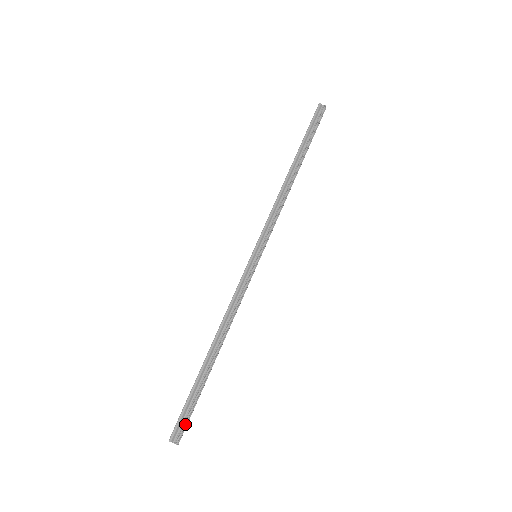
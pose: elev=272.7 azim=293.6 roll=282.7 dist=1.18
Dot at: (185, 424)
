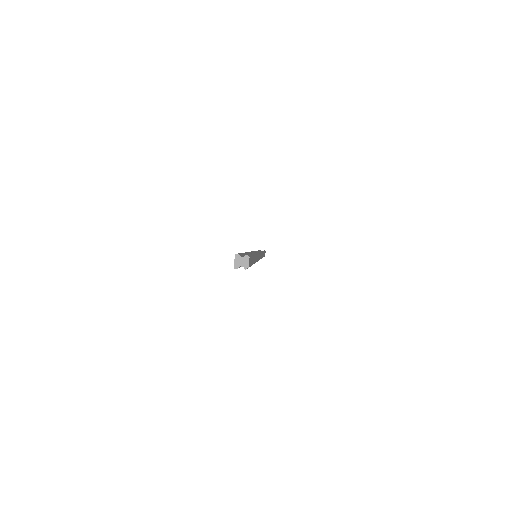
Dot at: (248, 254)
